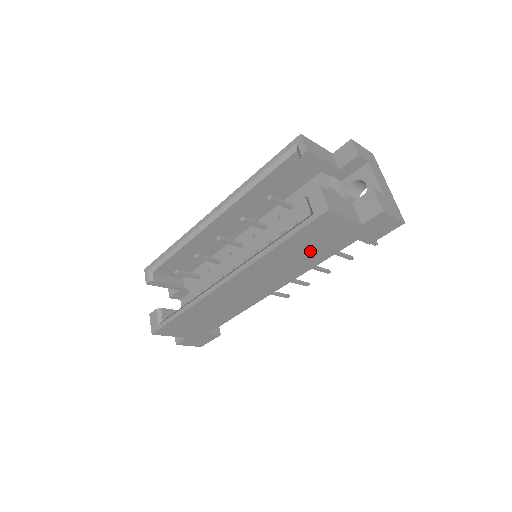
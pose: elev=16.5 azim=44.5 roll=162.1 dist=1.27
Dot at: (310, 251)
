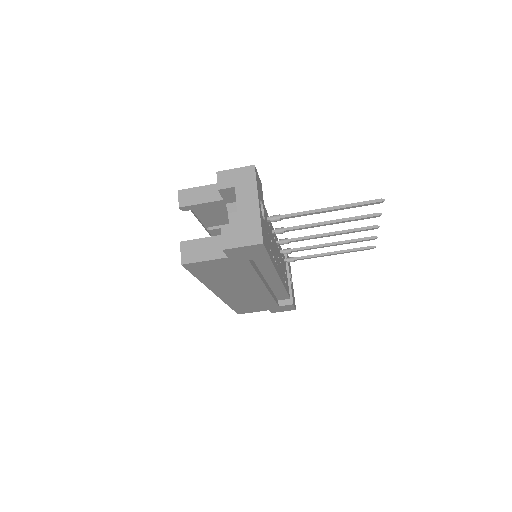
Dot at: (230, 273)
